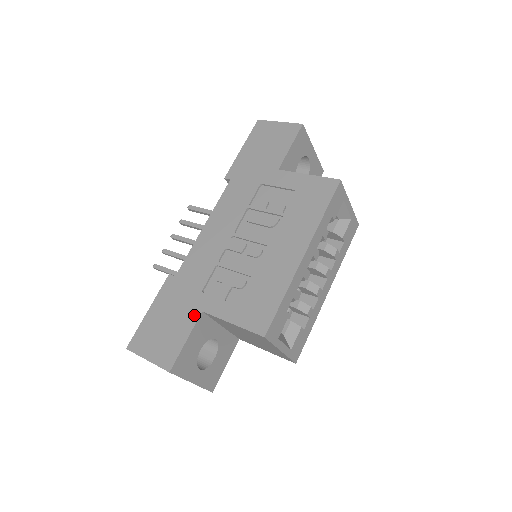
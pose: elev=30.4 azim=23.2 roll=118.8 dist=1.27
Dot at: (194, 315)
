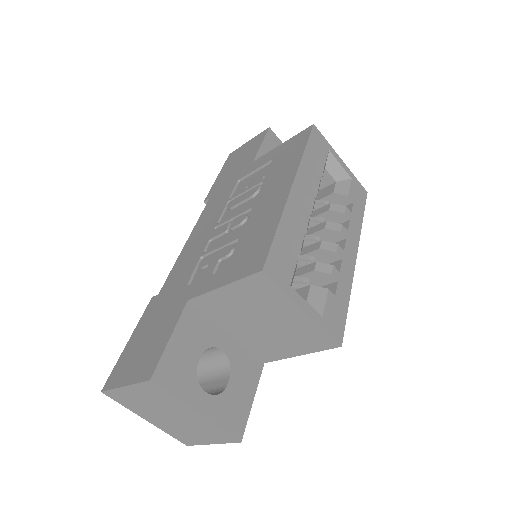
Dot at: (179, 309)
